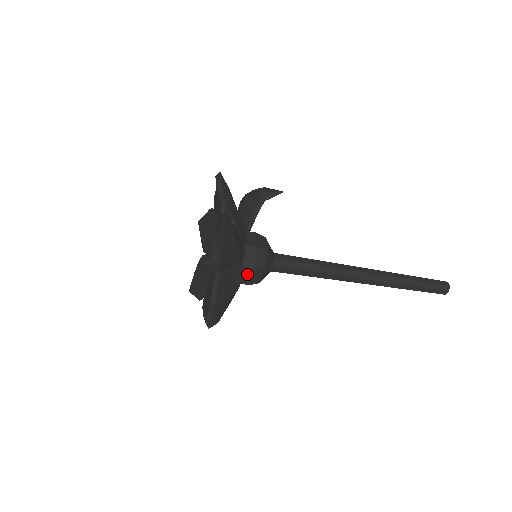
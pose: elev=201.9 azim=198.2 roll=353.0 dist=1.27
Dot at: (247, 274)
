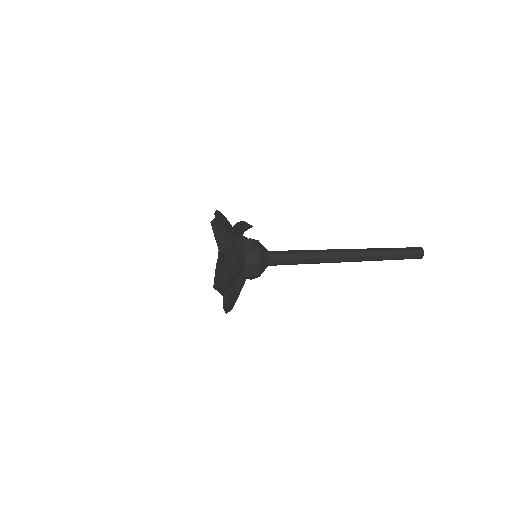
Dot at: (248, 278)
